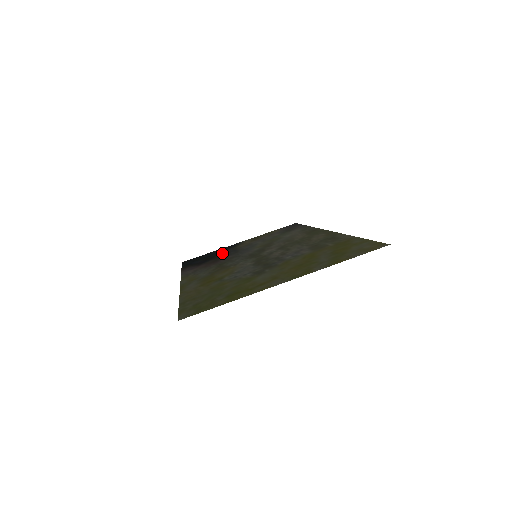
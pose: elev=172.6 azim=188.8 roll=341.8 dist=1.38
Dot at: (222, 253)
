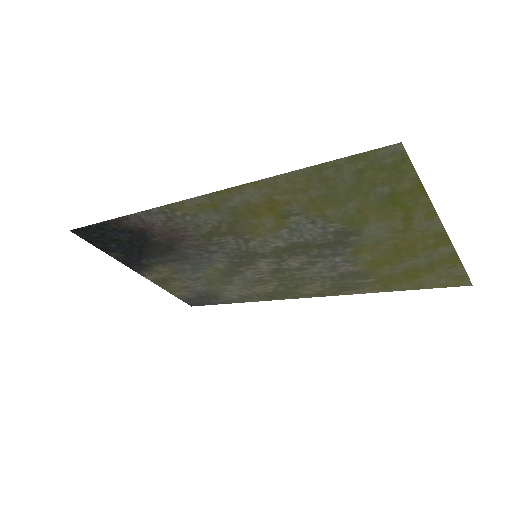
Dot at: (149, 253)
